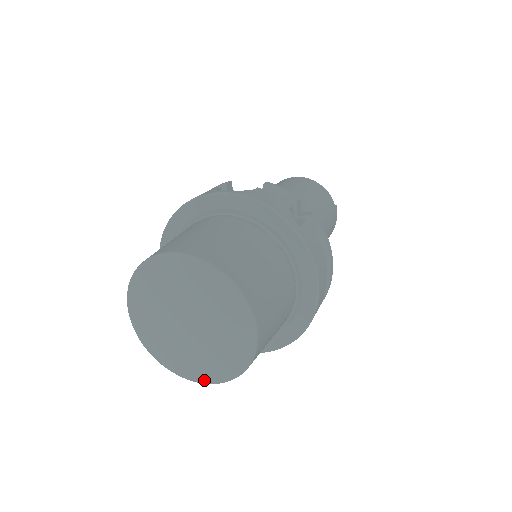
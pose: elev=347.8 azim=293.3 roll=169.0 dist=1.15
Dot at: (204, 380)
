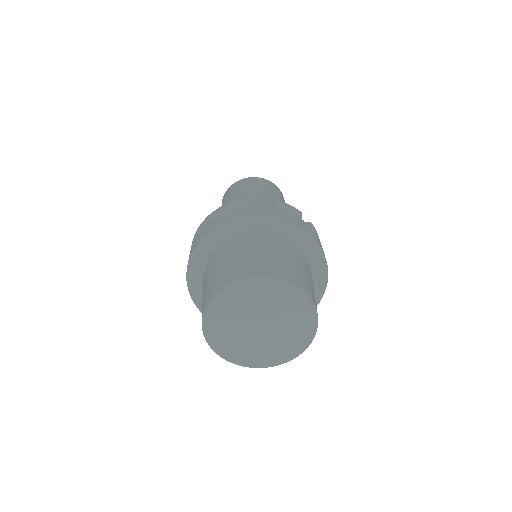
Dot at: (265, 365)
